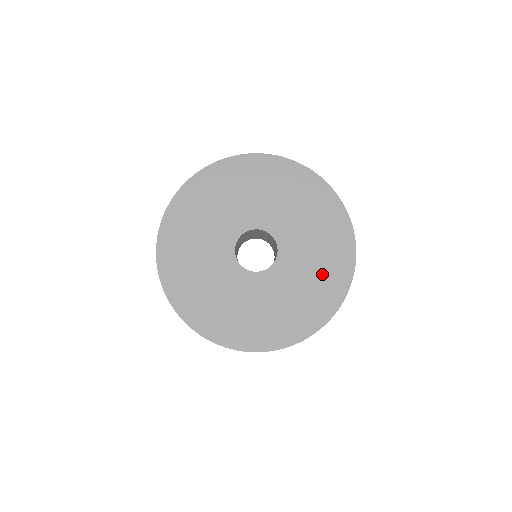
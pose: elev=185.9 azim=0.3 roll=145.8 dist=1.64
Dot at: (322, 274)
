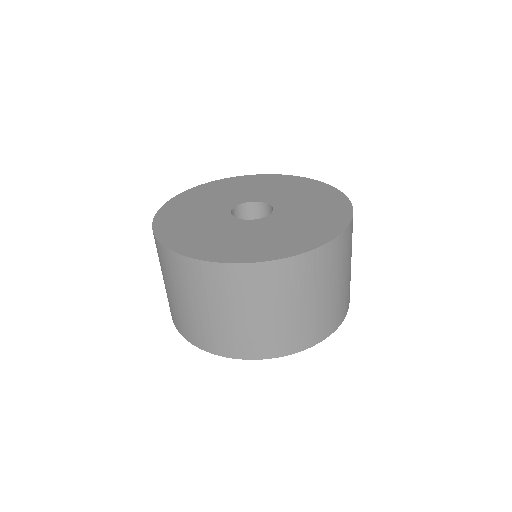
Dot at: (310, 193)
